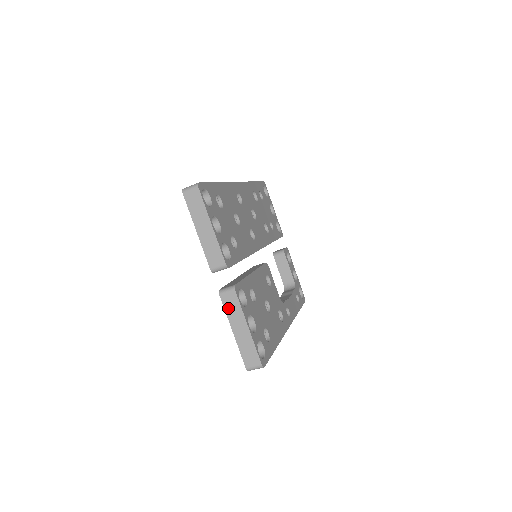
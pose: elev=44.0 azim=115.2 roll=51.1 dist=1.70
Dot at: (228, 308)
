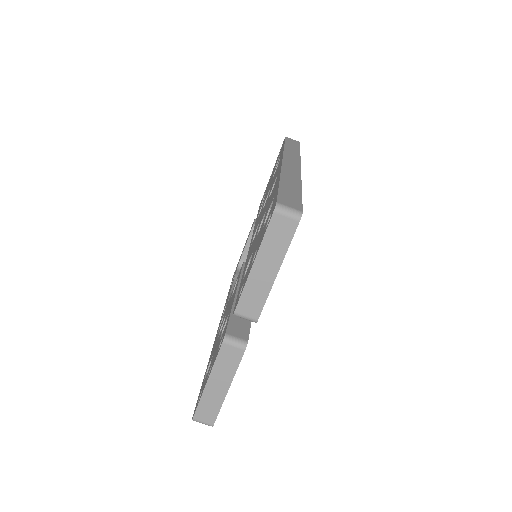
Dot at: (222, 360)
